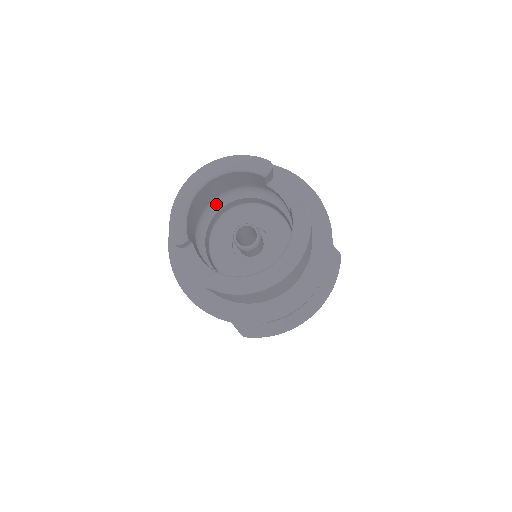
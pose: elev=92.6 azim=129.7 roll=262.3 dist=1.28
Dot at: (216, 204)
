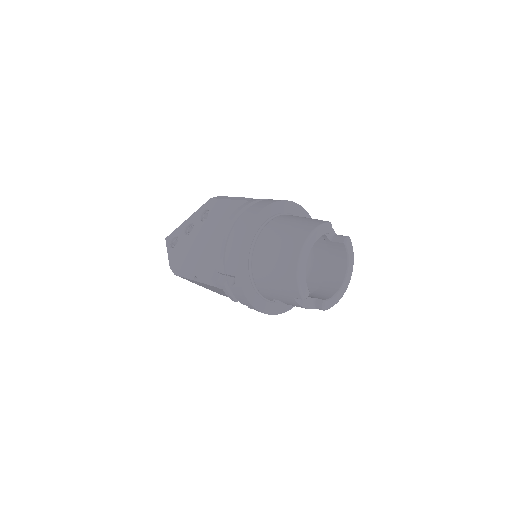
Dot at: occluded
